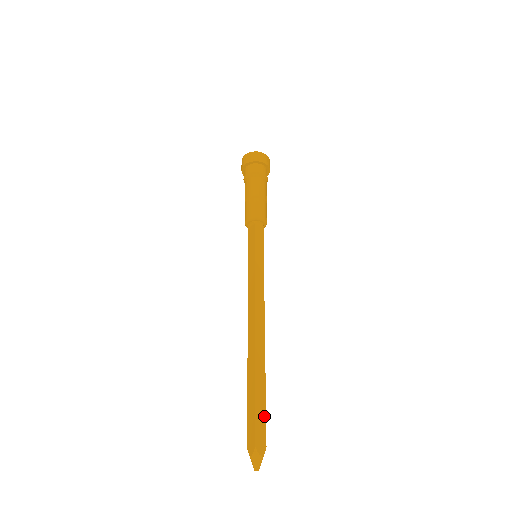
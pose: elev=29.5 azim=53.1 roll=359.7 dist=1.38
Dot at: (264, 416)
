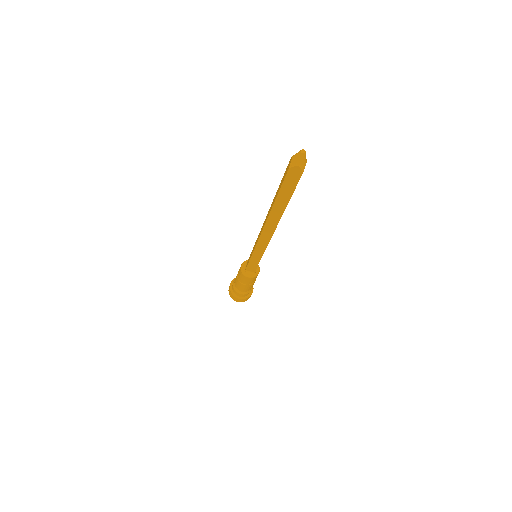
Dot at: occluded
